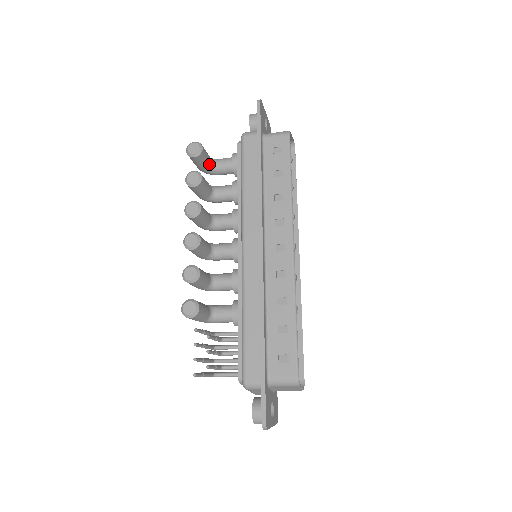
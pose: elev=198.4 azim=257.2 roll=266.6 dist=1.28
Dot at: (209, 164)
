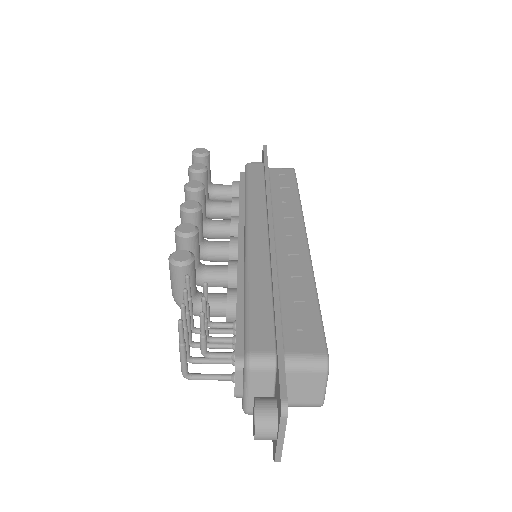
Dot at: (208, 179)
